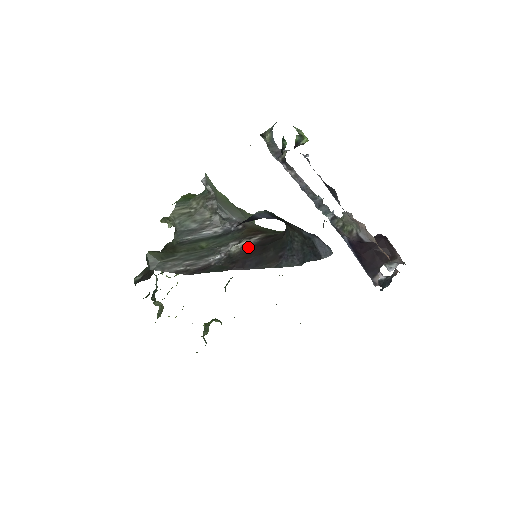
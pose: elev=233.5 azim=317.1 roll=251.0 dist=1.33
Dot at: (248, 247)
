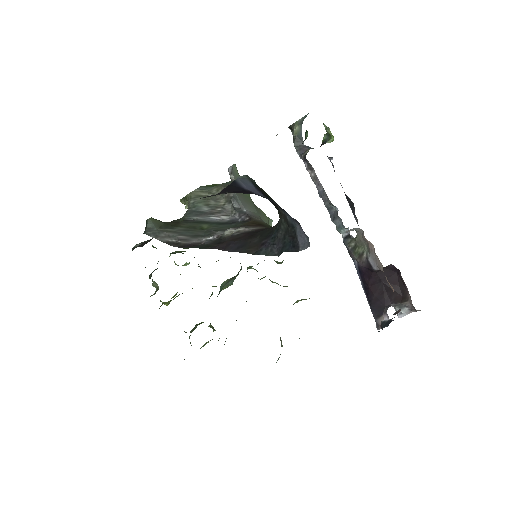
Dot at: (240, 233)
